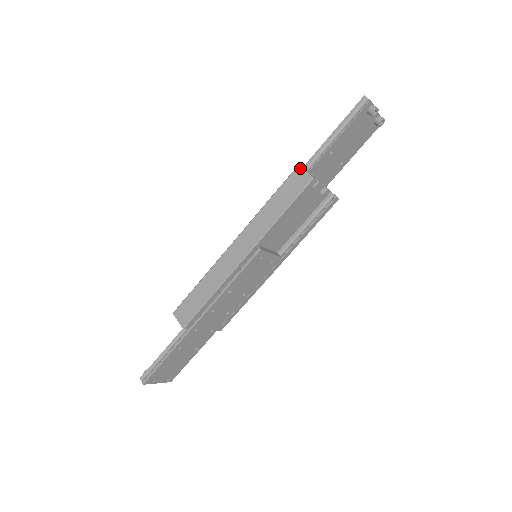
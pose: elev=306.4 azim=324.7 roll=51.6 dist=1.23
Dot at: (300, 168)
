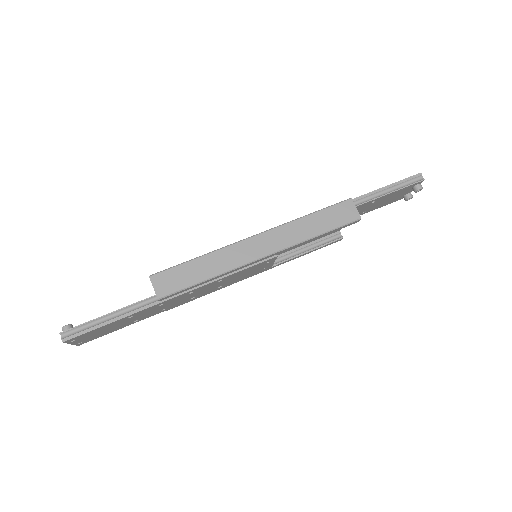
Dot at: (352, 202)
